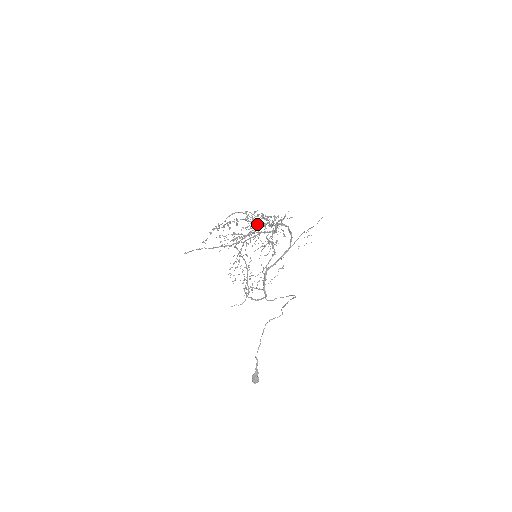
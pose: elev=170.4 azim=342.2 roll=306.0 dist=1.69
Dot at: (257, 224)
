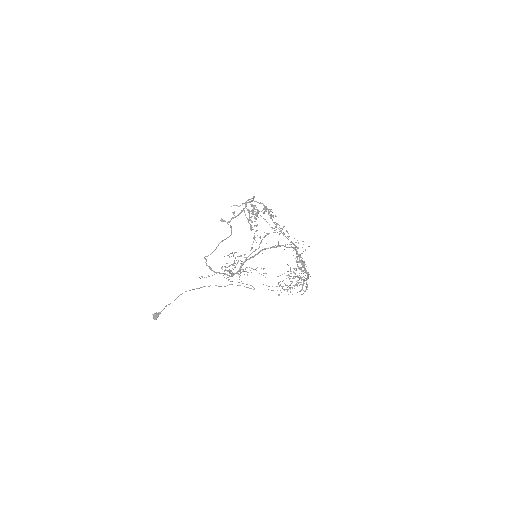
Dot at: (257, 213)
